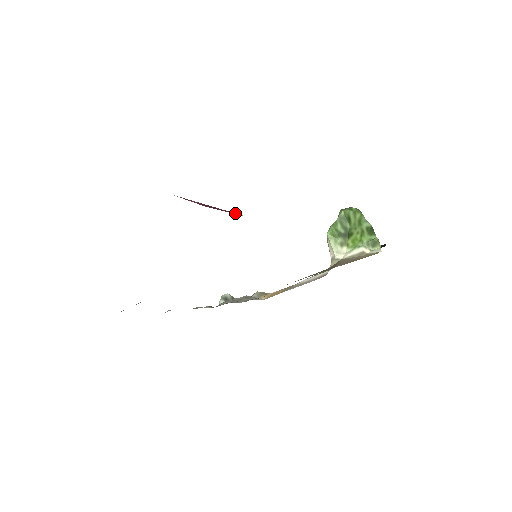
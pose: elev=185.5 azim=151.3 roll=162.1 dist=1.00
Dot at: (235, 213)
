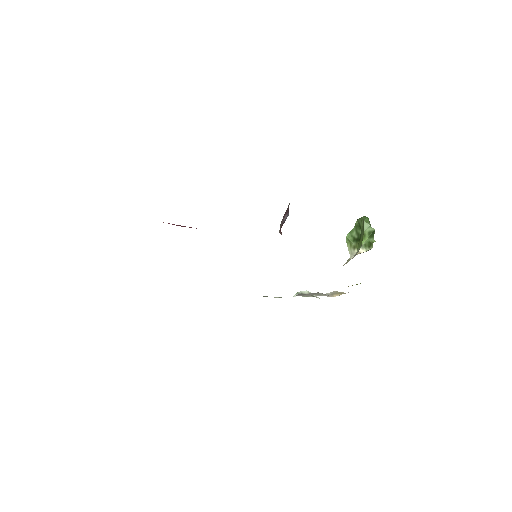
Dot at: (196, 228)
